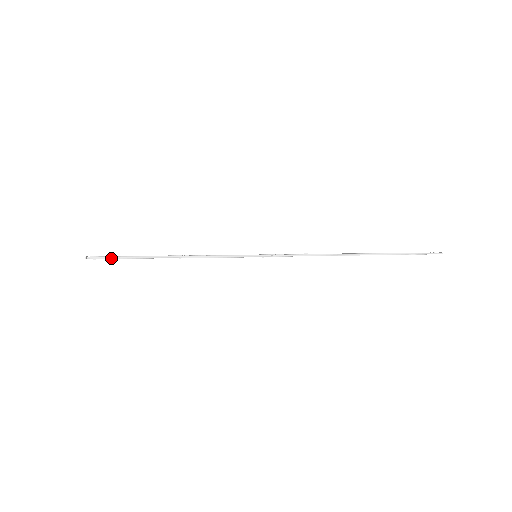
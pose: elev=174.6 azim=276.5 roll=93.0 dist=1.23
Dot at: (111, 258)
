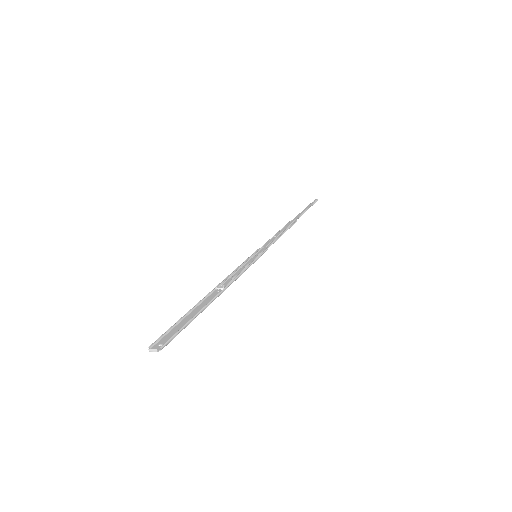
Dot at: (179, 332)
